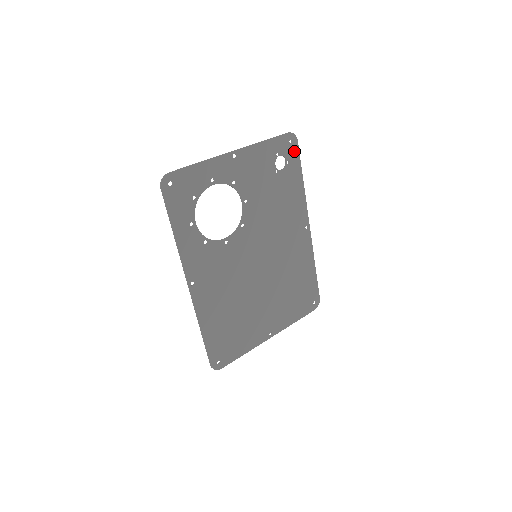
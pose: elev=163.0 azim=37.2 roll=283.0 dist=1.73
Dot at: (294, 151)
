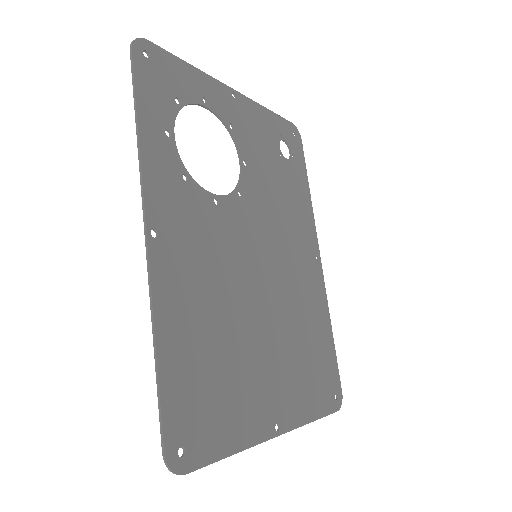
Dot at: (298, 148)
